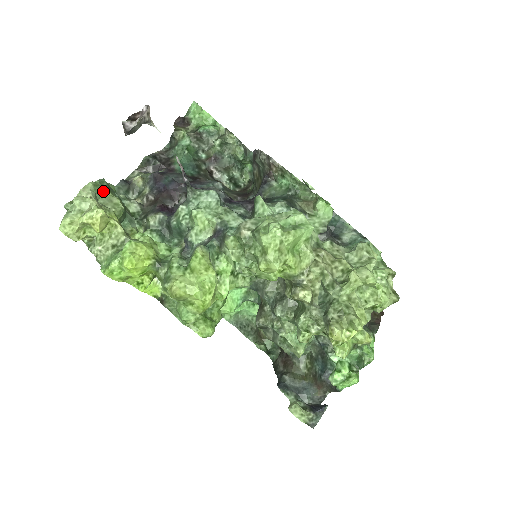
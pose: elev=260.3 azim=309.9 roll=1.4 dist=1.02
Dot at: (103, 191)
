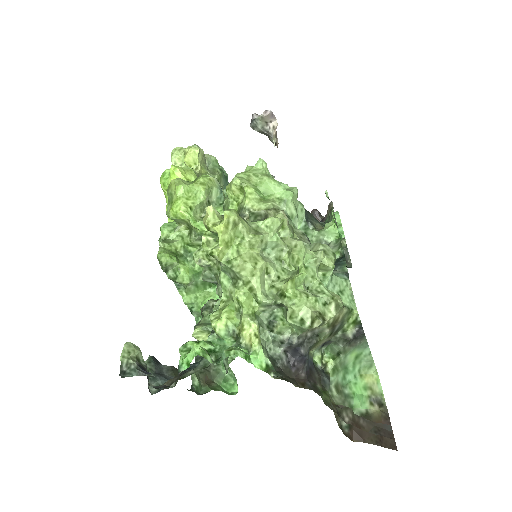
Dot at: (217, 167)
